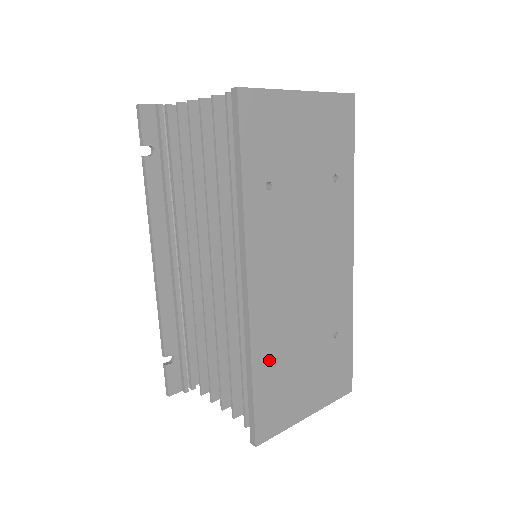
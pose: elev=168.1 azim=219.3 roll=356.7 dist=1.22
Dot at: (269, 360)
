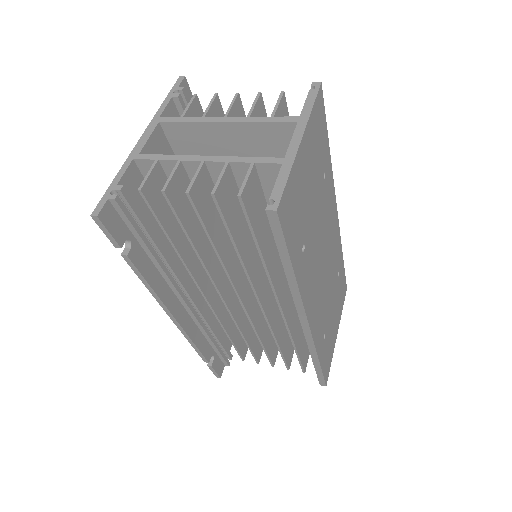
Dot at: (322, 341)
